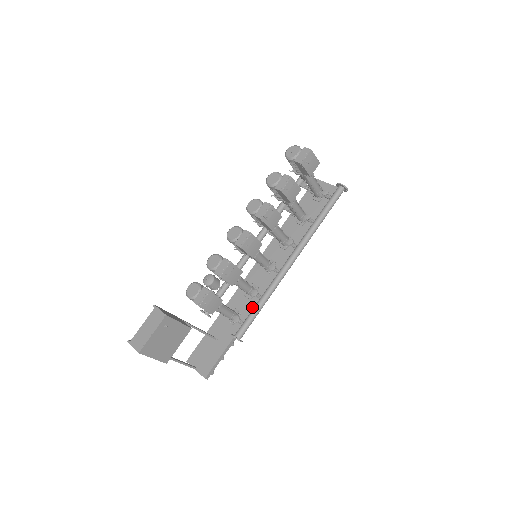
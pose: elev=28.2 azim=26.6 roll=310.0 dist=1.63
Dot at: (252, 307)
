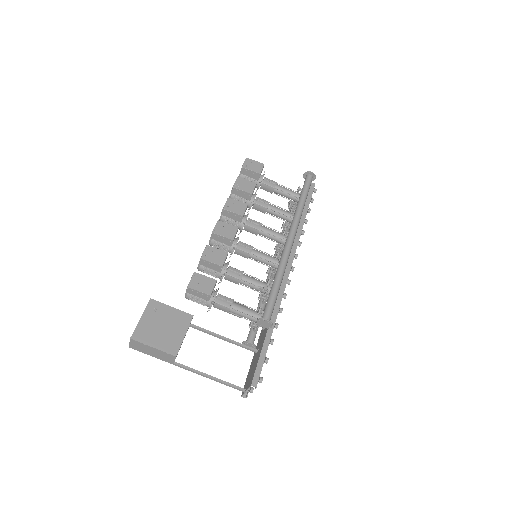
Dot at: occluded
